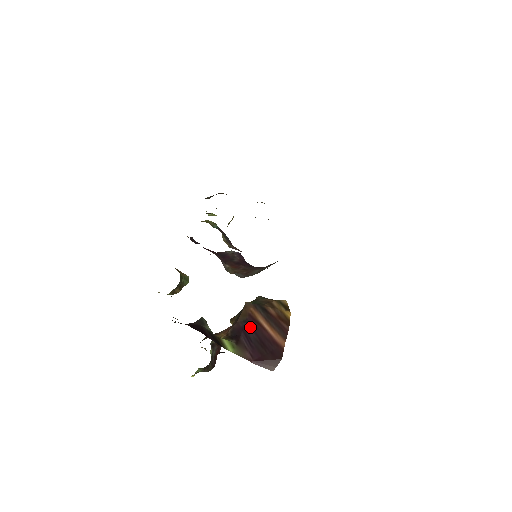
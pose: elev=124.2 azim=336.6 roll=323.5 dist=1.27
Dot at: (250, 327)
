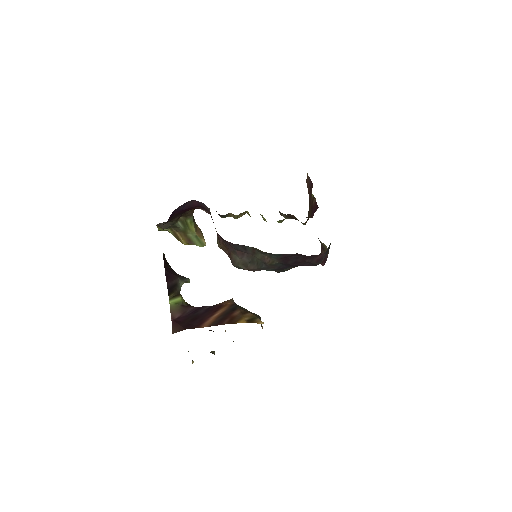
Dot at: (208, 309)
